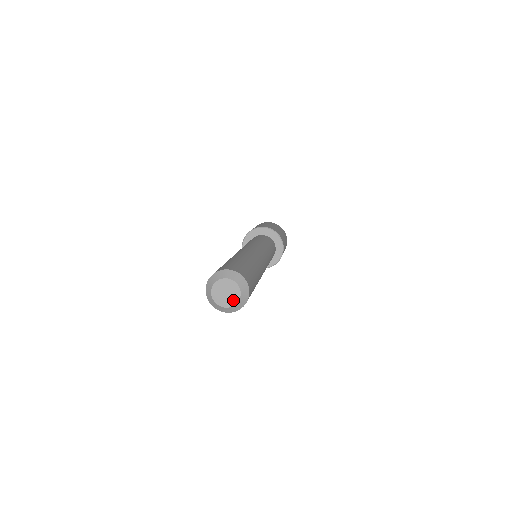
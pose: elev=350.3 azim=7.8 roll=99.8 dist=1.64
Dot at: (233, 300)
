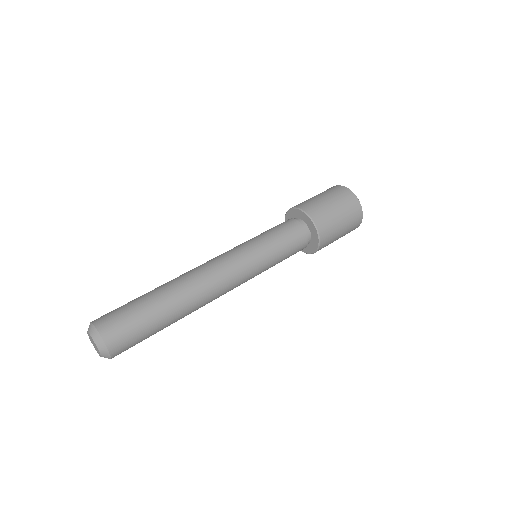
Dot at: (97, 351)
